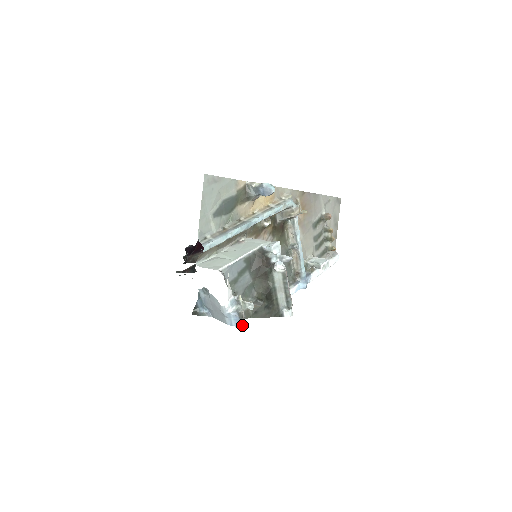
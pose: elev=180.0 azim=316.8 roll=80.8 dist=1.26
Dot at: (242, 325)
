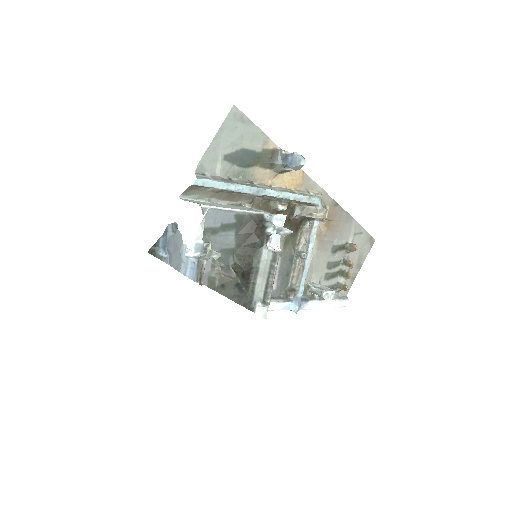
Dot at: (197, 278)
